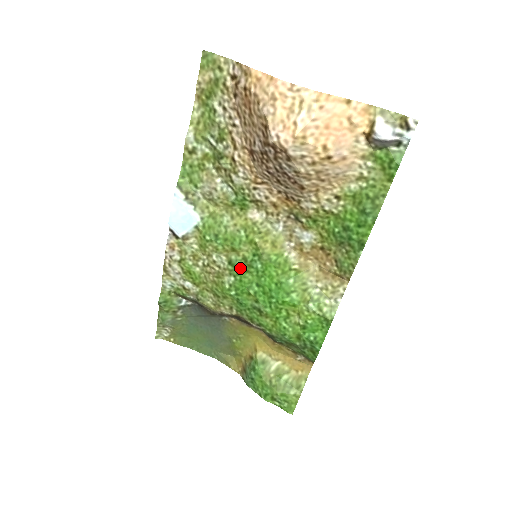
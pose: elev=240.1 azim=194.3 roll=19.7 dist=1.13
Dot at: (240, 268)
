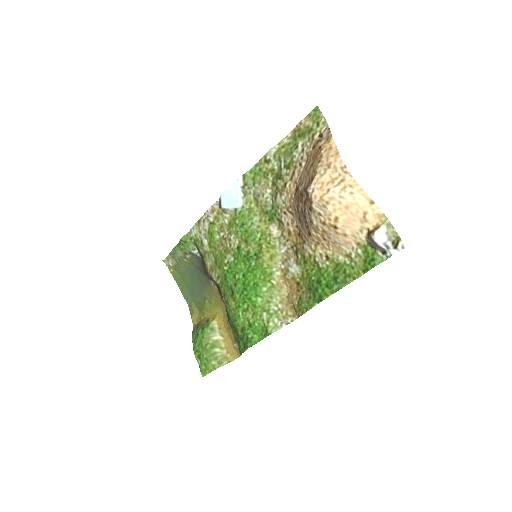
Dot at: (241, 256)
